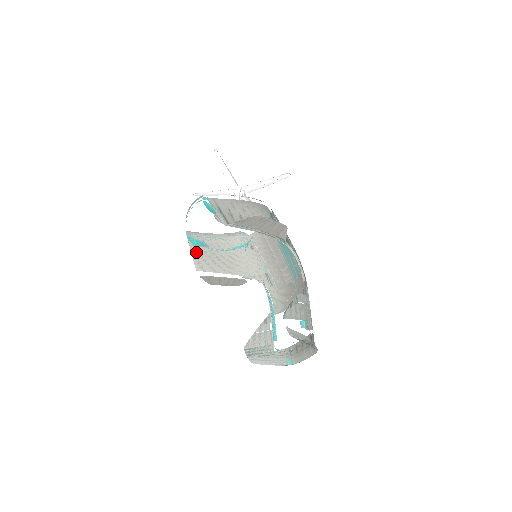
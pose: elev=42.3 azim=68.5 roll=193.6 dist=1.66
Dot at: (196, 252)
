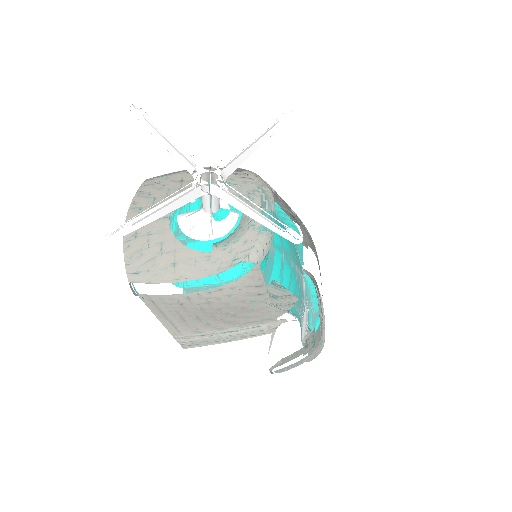
Dot at: occluded
